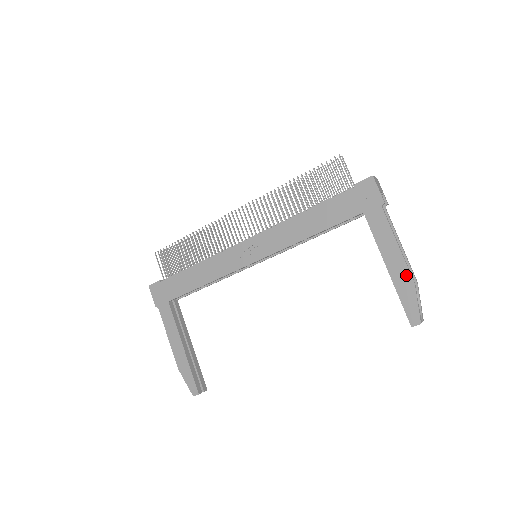
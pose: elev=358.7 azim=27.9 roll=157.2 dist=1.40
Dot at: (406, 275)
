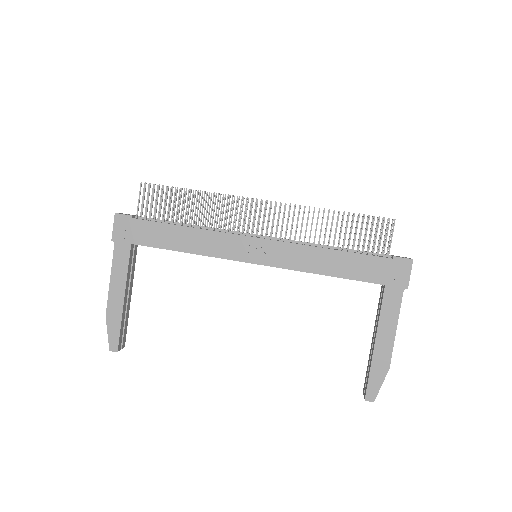
Dot at: (387, 358)
